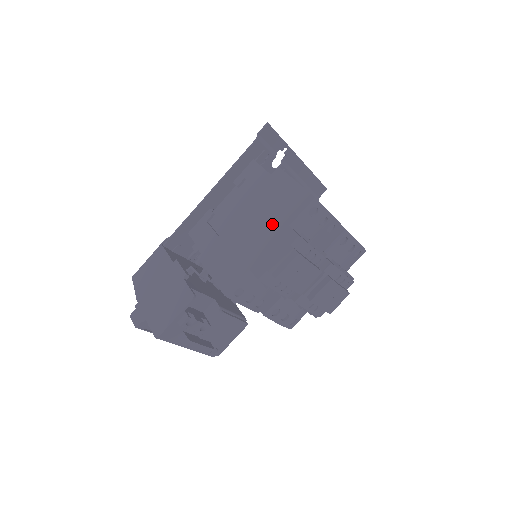
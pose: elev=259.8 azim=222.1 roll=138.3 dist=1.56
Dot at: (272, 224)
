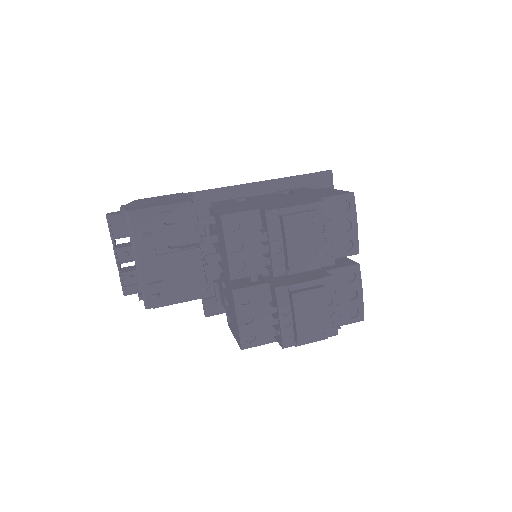
Dot at: (301, 198)
